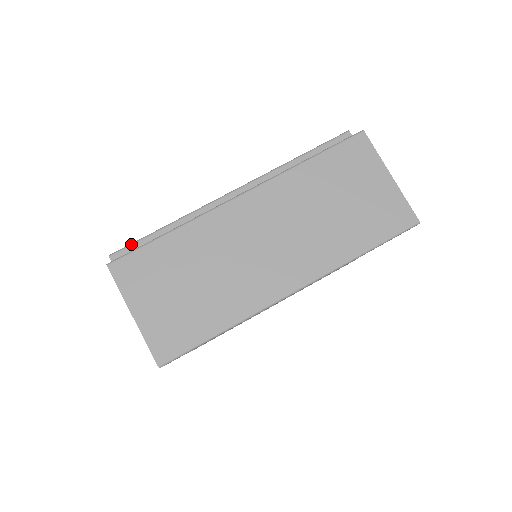
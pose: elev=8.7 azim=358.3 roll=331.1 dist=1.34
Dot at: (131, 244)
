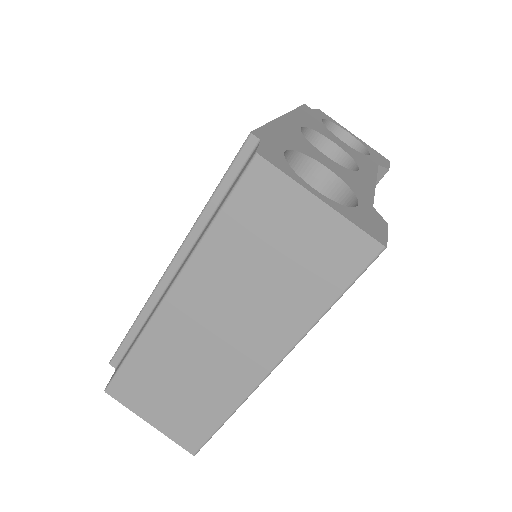
Dot at: (118, 349)
